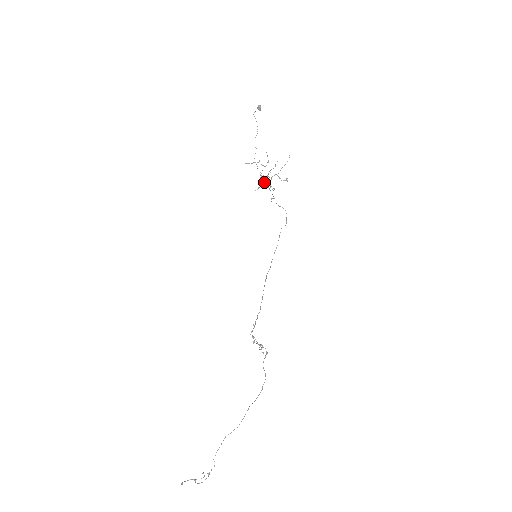
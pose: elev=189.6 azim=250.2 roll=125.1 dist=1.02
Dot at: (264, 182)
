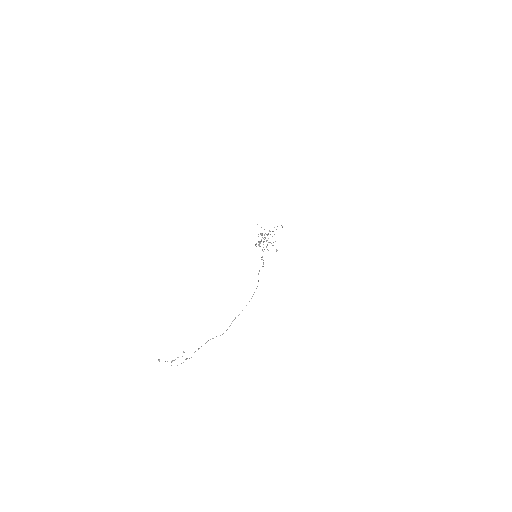
Dot at: occluded
